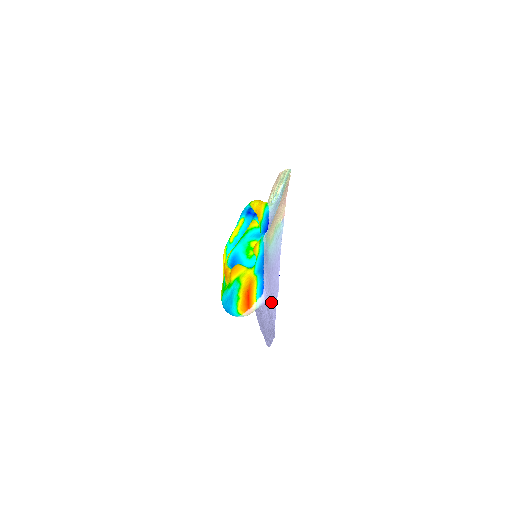
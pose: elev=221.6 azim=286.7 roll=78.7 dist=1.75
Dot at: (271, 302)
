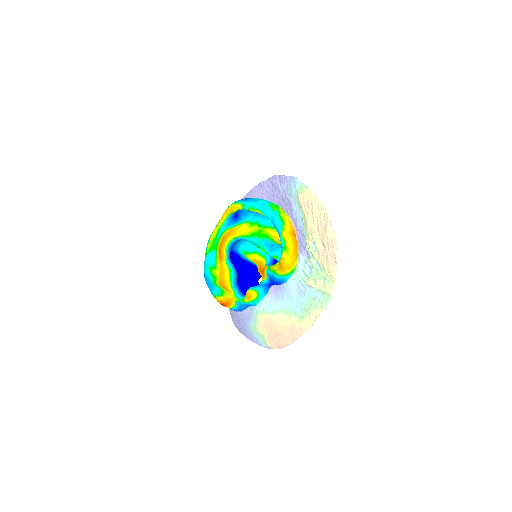
Dot at: (233, 317)
